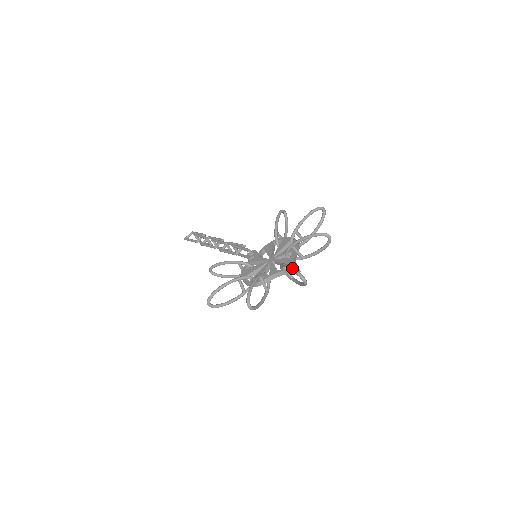
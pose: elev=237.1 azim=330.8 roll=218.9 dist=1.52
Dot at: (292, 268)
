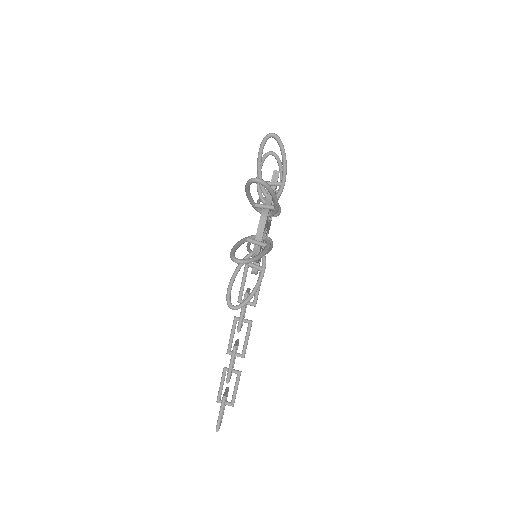
Dot at: occluded
